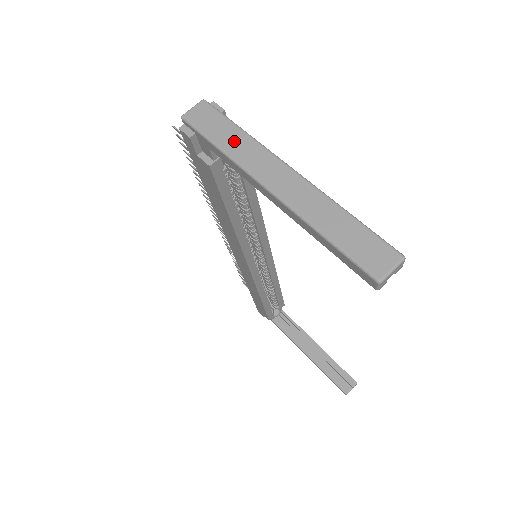
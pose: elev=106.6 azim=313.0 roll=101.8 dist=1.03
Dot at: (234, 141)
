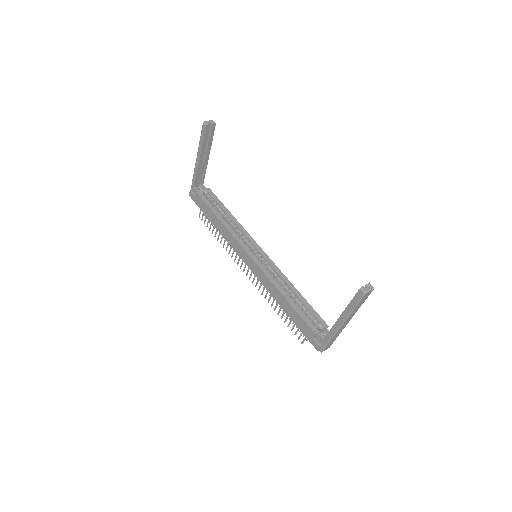
Dot at: occluded
